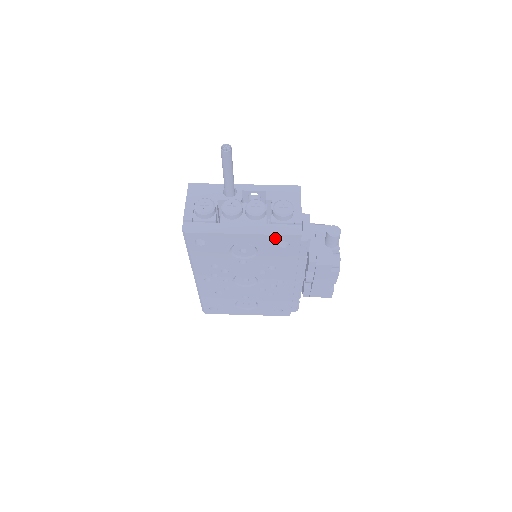
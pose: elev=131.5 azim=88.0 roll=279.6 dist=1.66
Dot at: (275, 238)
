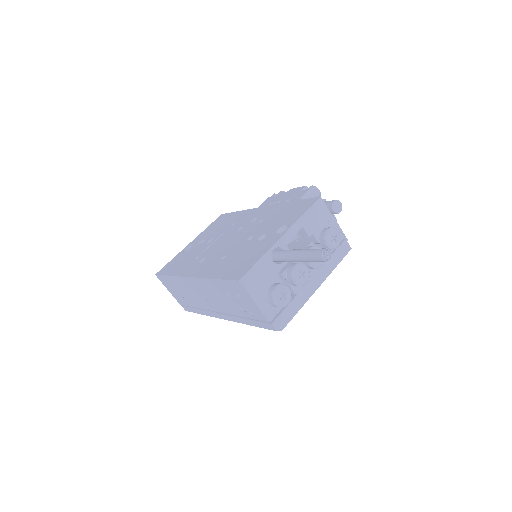
Dot at: occluded
